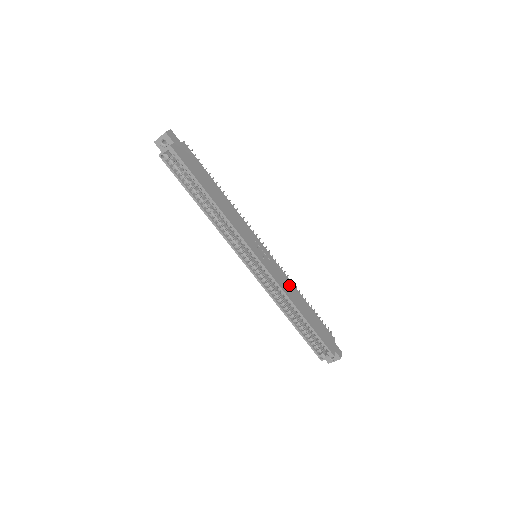
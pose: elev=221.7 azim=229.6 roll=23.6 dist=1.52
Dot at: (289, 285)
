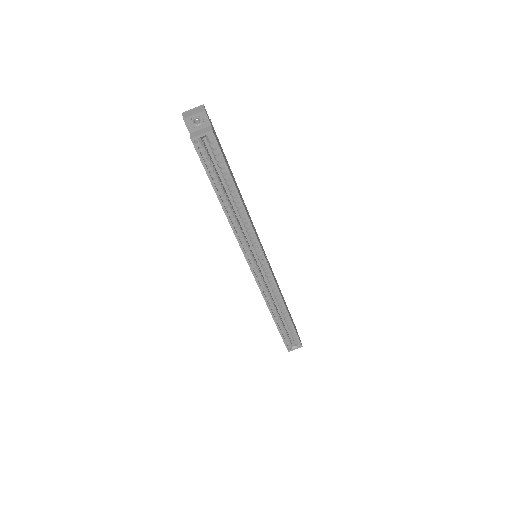
Dot at: (277, 283)
